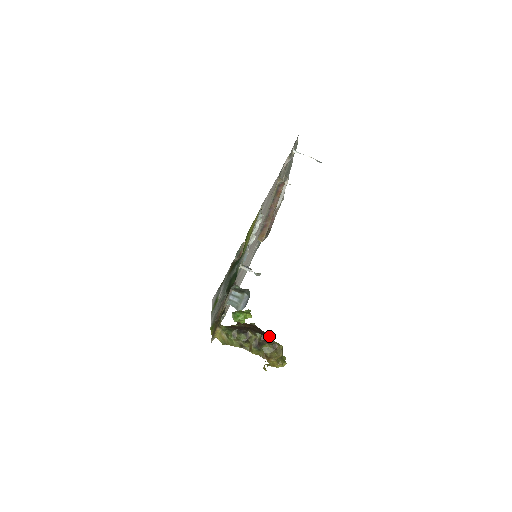
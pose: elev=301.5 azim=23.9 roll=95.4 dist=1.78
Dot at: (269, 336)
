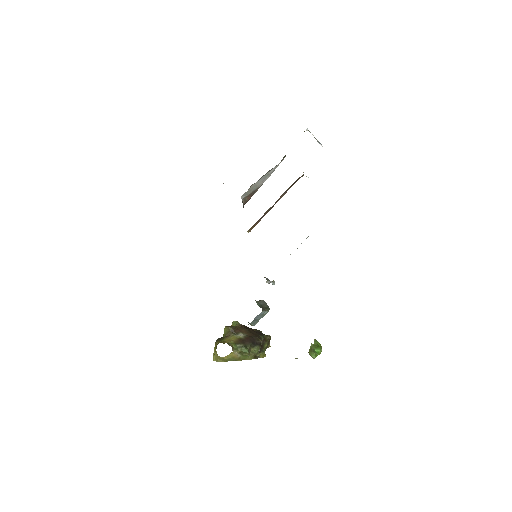
Dot at: occluded
